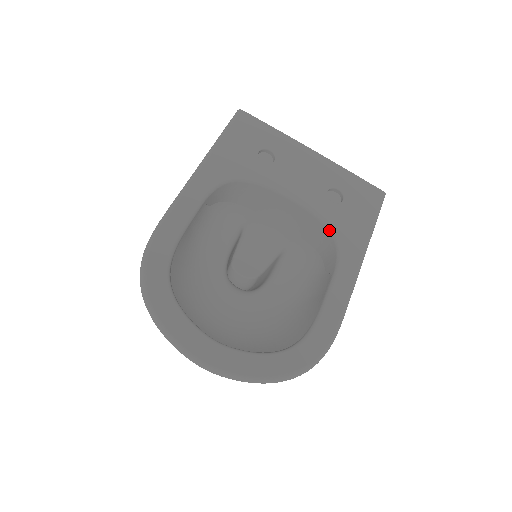
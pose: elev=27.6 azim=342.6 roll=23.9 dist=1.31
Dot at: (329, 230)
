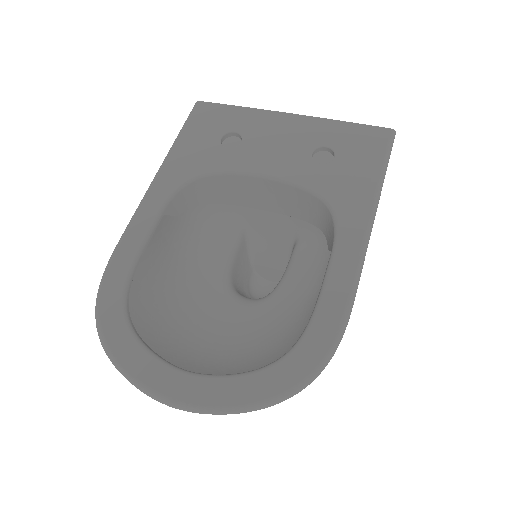
Dot at: (320, 198)
